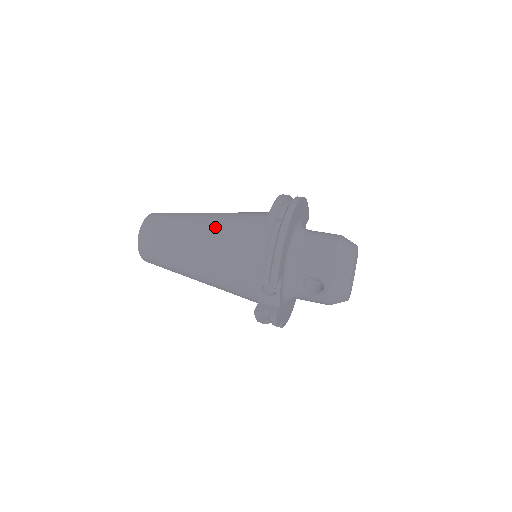
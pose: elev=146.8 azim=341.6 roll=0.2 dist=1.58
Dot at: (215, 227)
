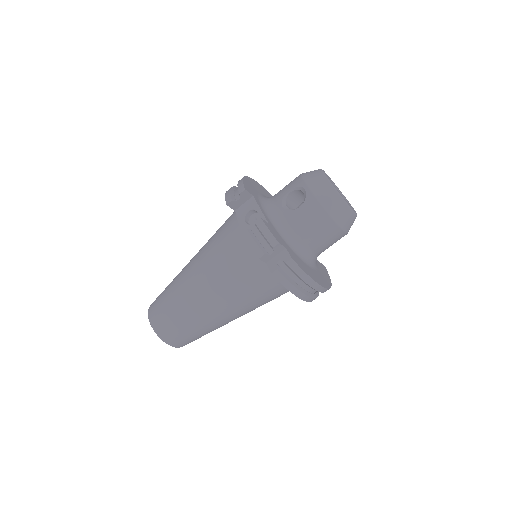
Dot at: occluded
